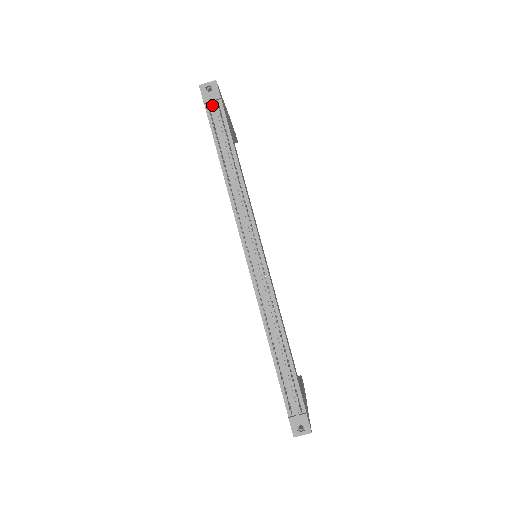
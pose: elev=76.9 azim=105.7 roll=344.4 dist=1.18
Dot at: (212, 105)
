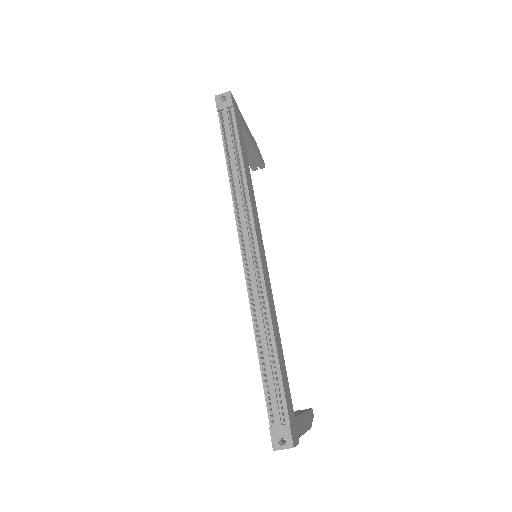
Dot at: (224, 112)
